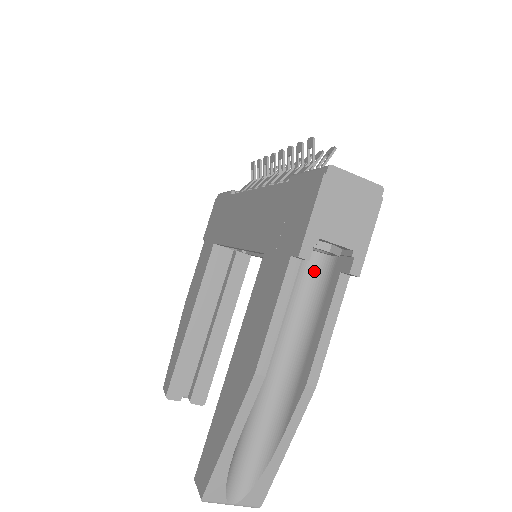
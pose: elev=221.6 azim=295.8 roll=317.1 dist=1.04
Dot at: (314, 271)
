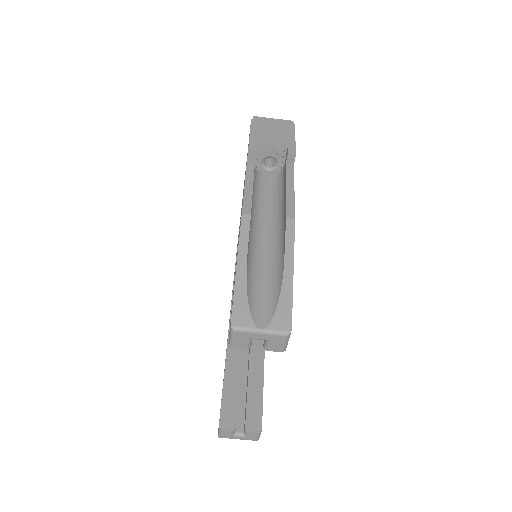
Dot at: (275, 183)
